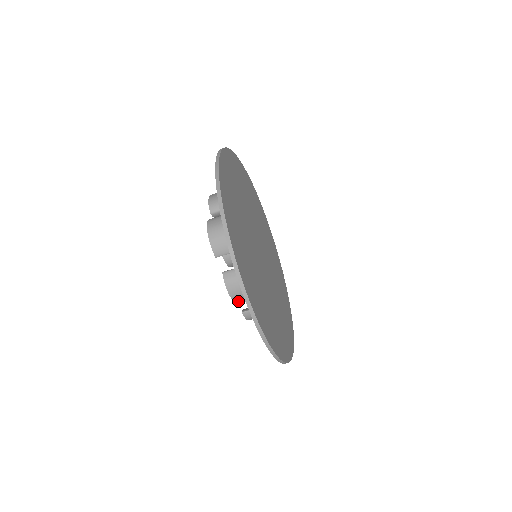
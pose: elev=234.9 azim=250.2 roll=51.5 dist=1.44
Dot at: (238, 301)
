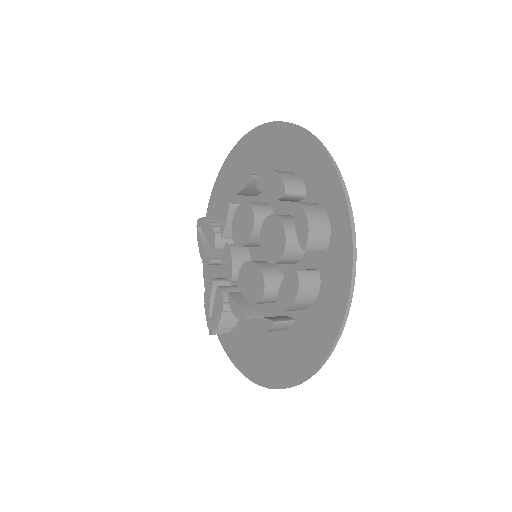
Dot at: (291, 309)
